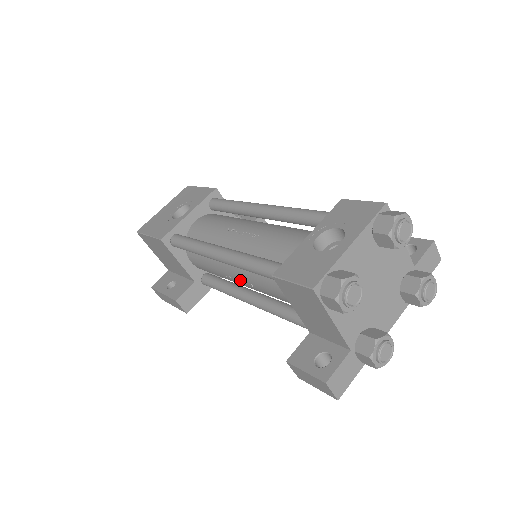
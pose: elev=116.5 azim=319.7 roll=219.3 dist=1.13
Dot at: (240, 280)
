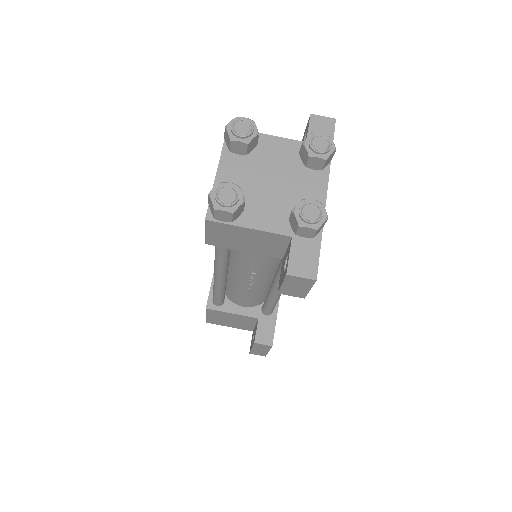
Dot at: (250, 280)
